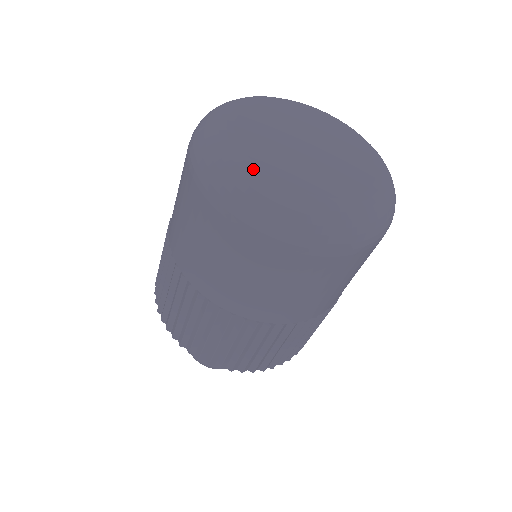
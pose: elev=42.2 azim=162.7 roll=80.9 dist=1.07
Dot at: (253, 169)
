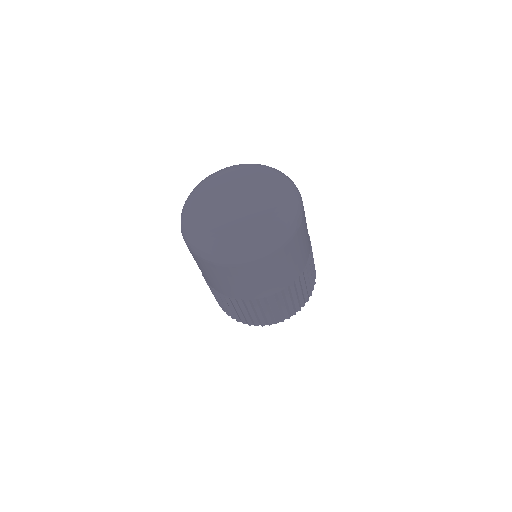
Dot at: (241, 237)
